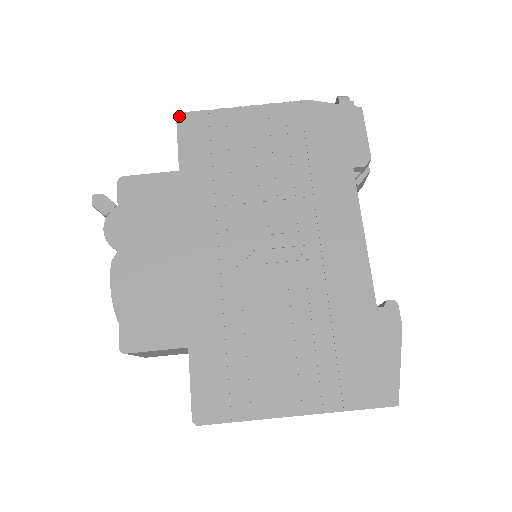
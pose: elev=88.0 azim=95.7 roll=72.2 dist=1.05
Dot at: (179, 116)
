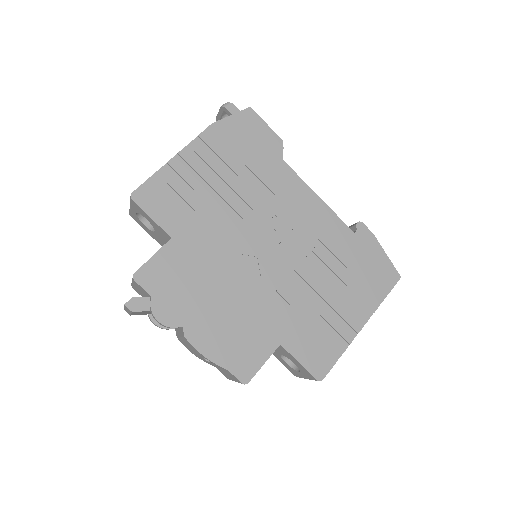
Dot at: (133, 197)
